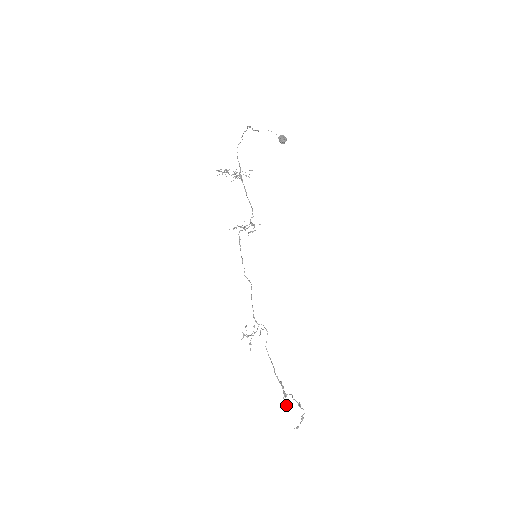
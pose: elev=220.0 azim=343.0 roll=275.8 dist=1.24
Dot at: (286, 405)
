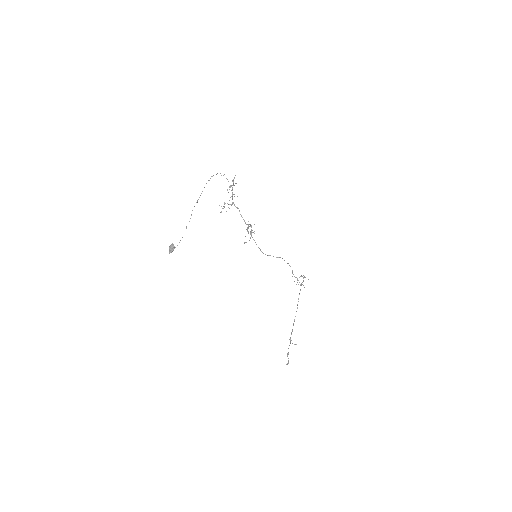
Dot at: (295, 344)
